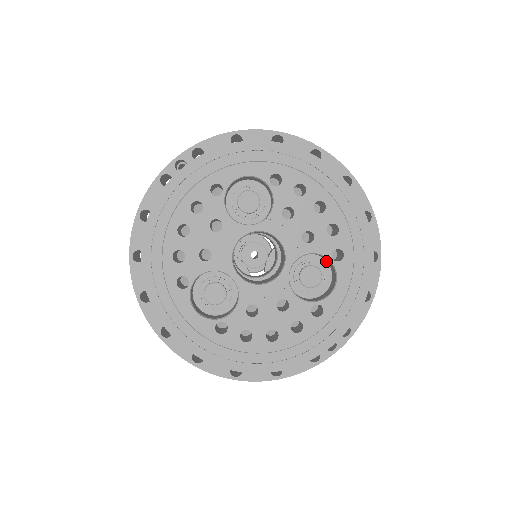
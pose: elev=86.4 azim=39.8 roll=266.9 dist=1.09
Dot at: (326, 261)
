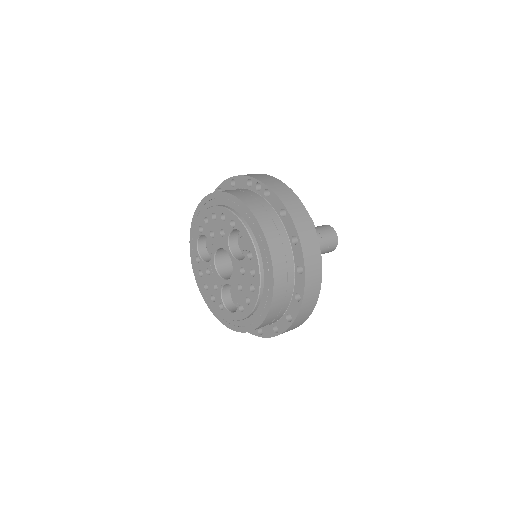
Dot at: occluded
